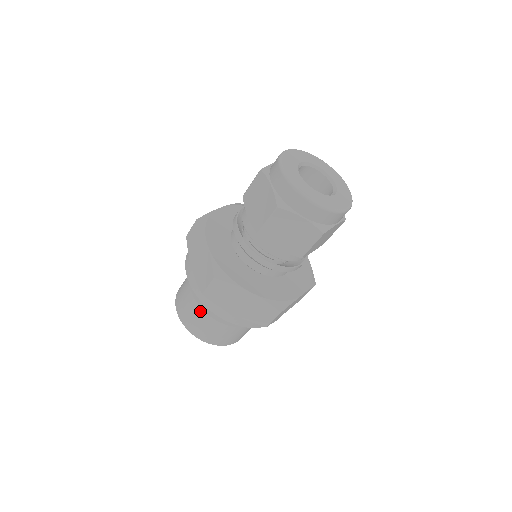
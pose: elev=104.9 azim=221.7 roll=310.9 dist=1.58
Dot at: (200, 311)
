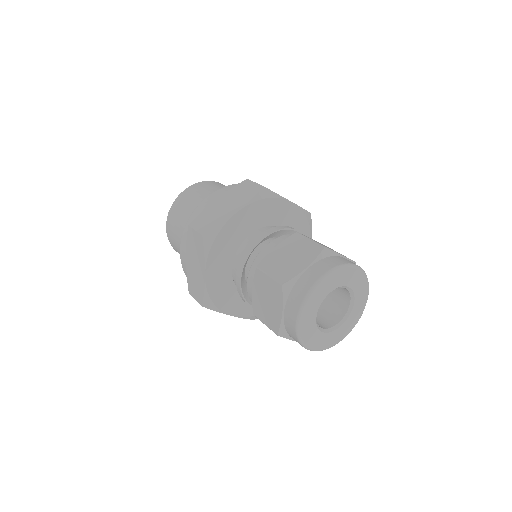
Dot at: occluded
